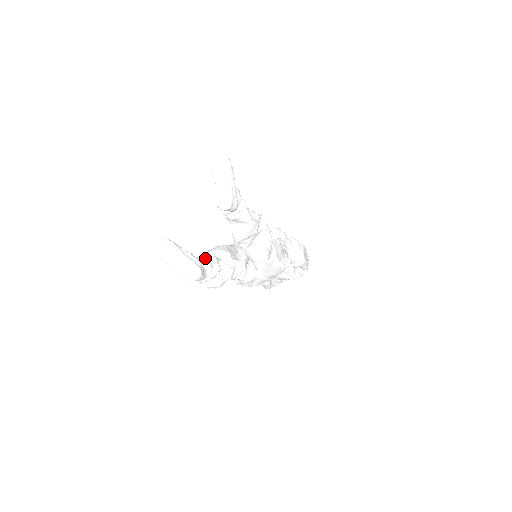
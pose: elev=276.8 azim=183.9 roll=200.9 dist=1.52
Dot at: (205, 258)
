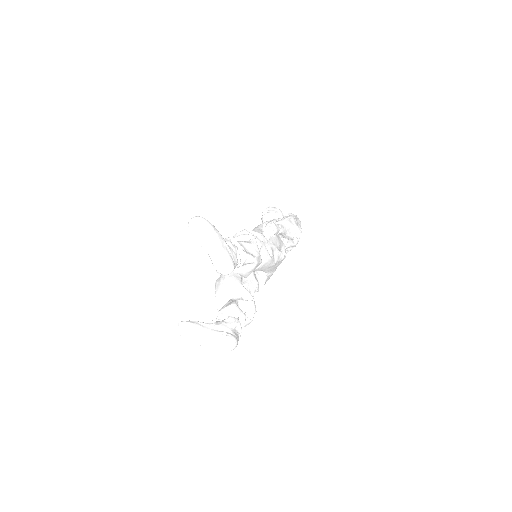
Dot at: (225, 312)
